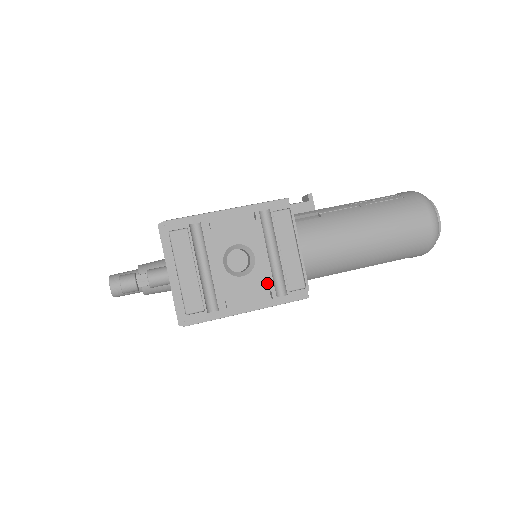
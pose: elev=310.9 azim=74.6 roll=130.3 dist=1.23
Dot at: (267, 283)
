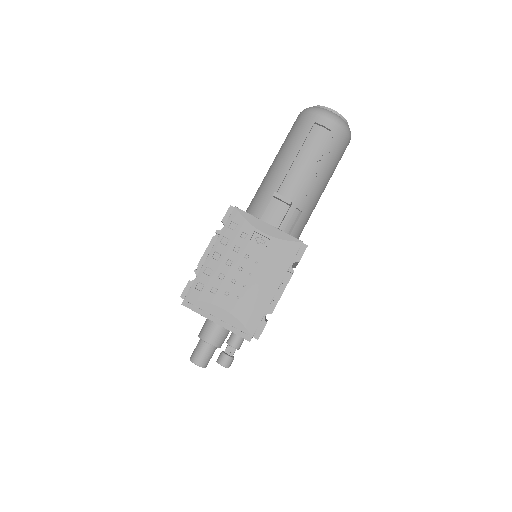
Dot at: occluded
